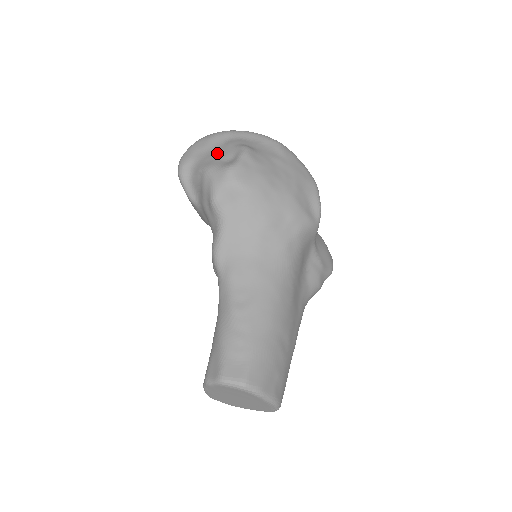
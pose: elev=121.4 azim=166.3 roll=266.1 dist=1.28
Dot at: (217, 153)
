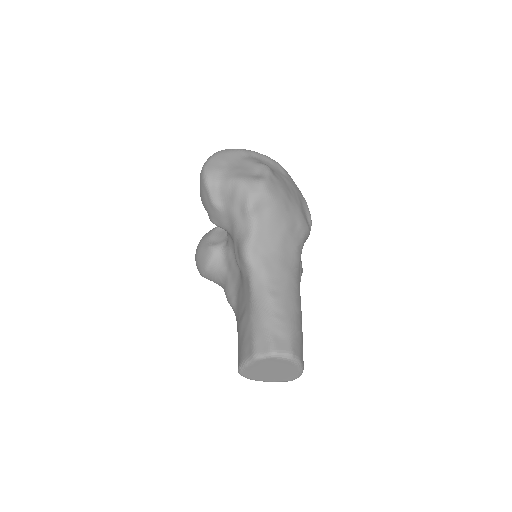
Dot at: (241, 167)
